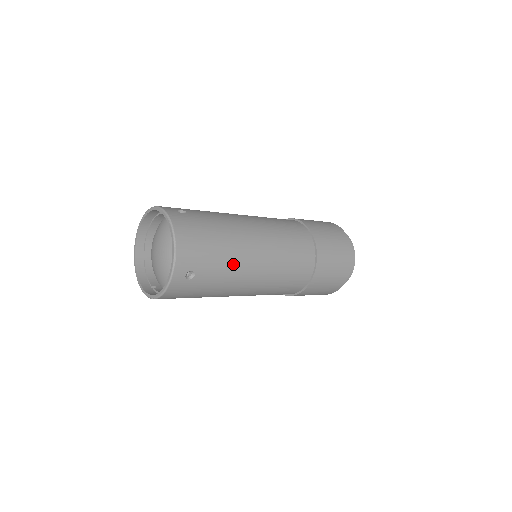
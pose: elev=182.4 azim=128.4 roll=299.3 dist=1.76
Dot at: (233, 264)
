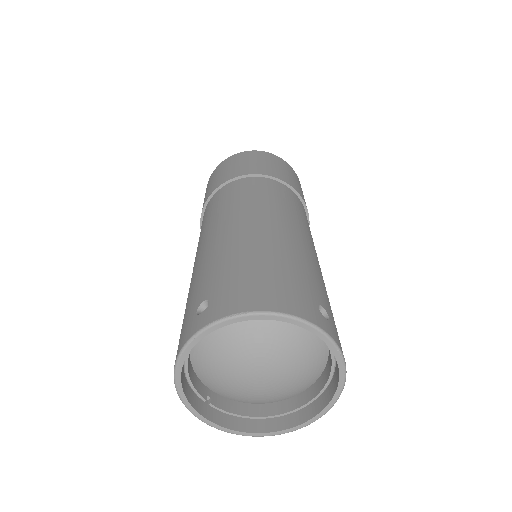
Dot at: occluded
